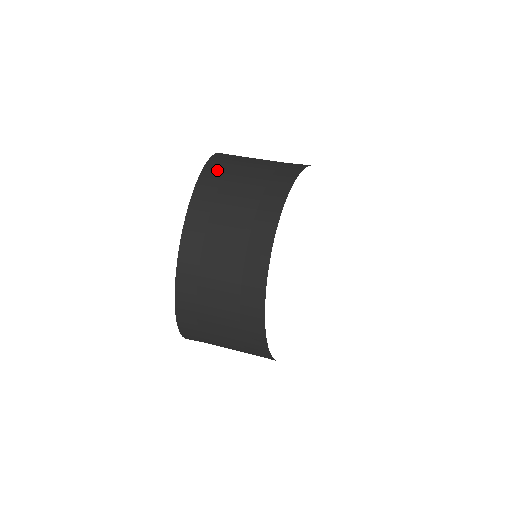
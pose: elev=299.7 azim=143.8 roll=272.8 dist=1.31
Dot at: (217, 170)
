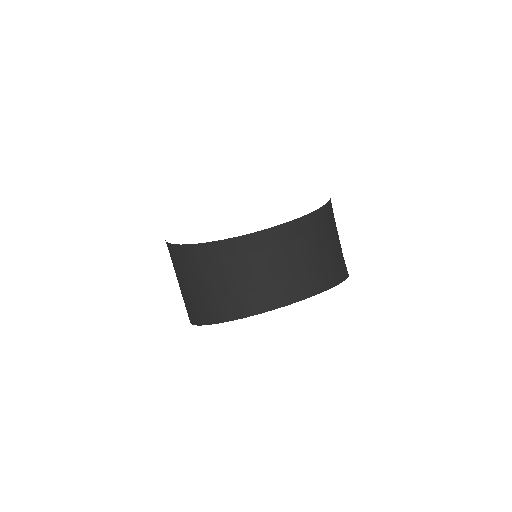
Dot at: (326, 218)
